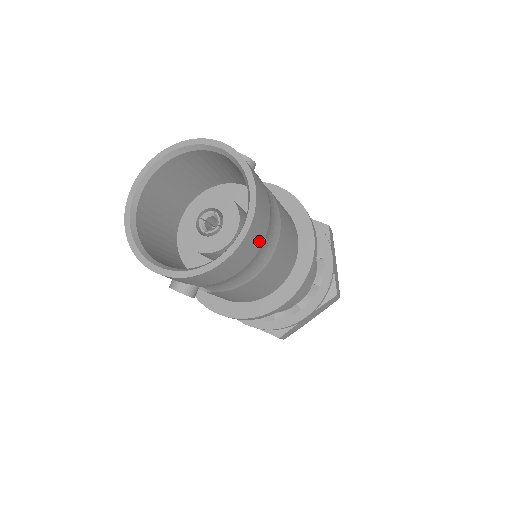
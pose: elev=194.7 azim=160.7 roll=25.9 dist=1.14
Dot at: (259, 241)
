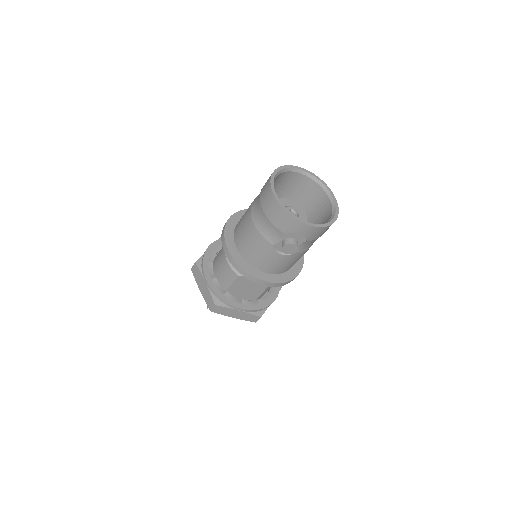
Dot at: occluded
